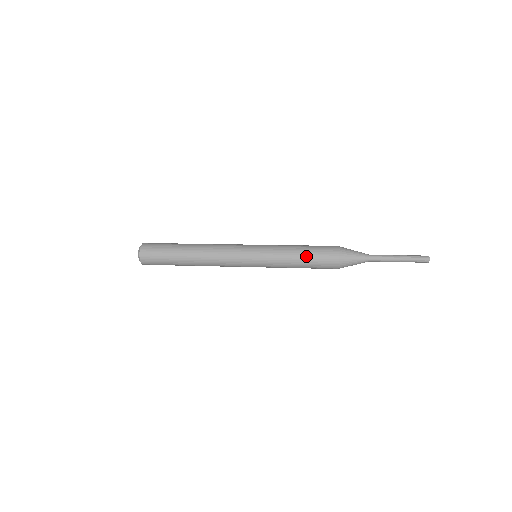
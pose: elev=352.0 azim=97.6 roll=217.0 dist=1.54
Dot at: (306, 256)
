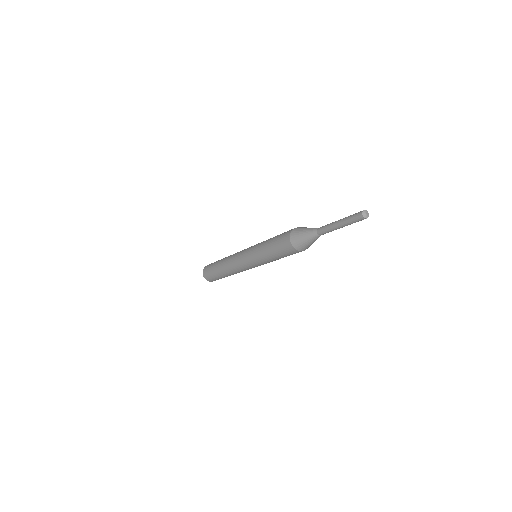
Dot at: (275, 254)
